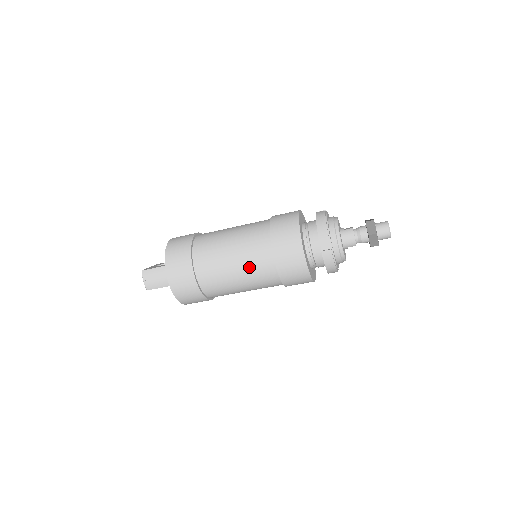
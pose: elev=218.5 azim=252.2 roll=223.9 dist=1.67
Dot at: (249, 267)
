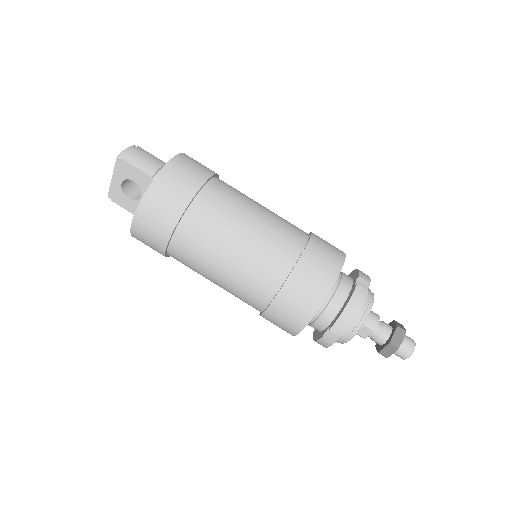
Dot at: (272, 228)
